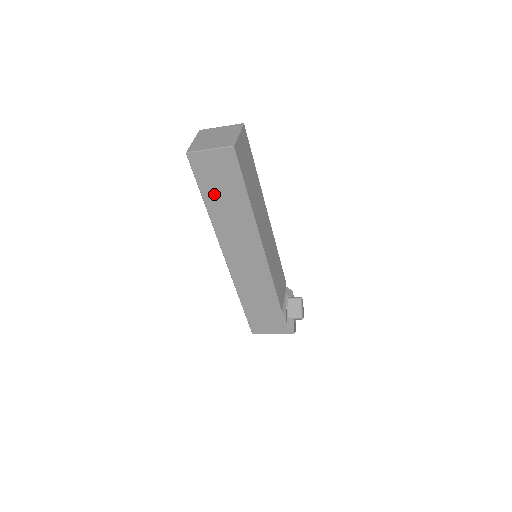
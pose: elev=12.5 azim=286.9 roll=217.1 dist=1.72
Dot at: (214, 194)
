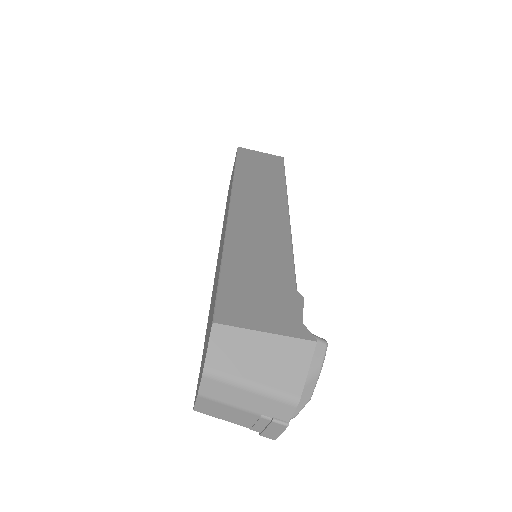
Dot at: (250, 168)
